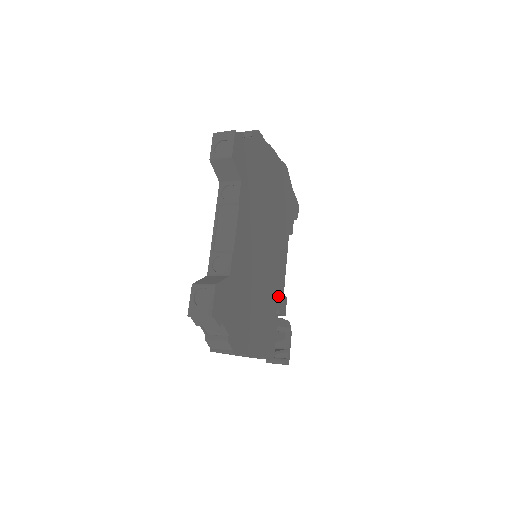
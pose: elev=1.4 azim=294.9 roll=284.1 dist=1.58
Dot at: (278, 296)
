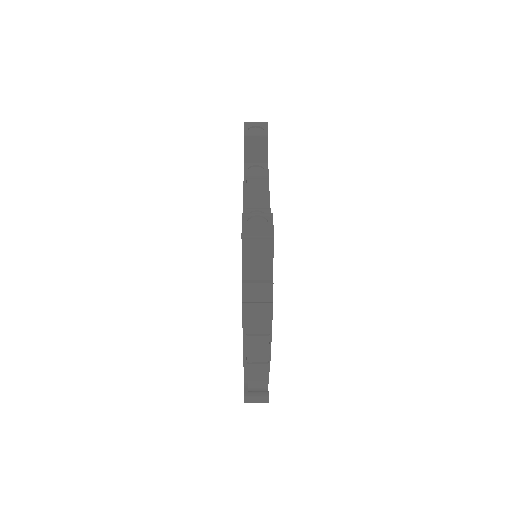
Dot at: occluded
